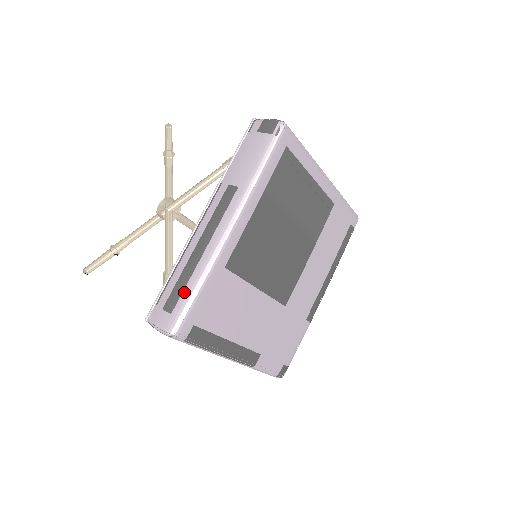
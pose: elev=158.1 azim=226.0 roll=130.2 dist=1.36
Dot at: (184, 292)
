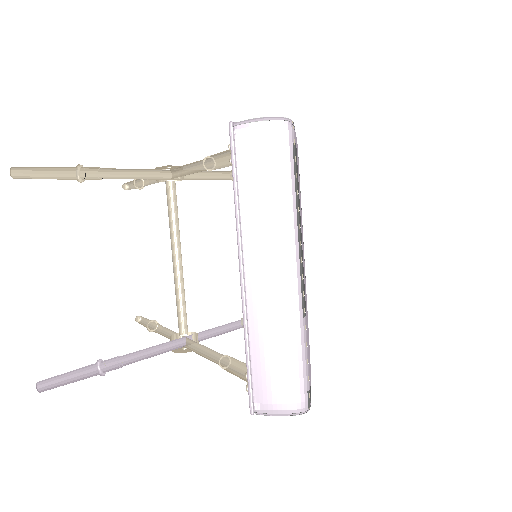
Dot at: occluded
